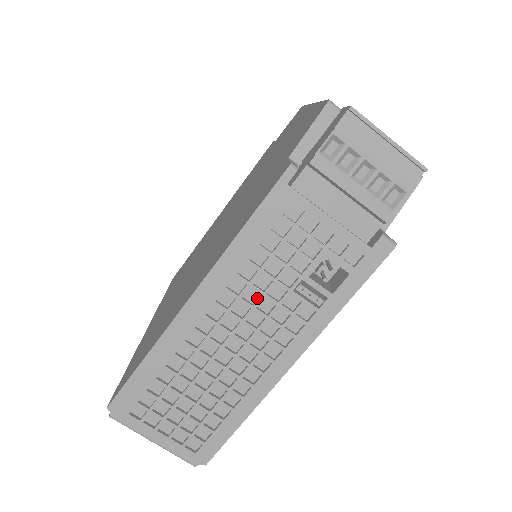
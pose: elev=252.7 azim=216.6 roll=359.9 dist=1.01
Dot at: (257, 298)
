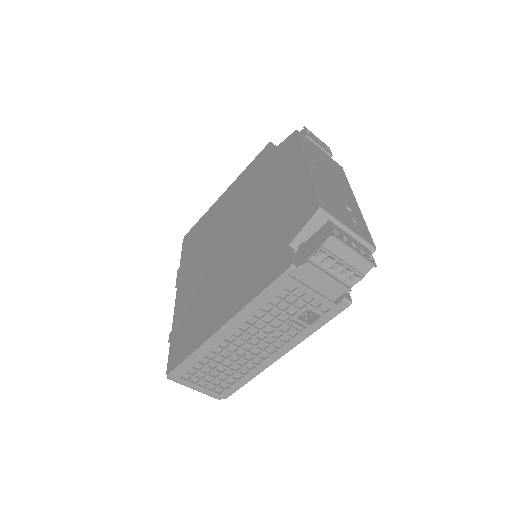
Dot at: (263, 326)
